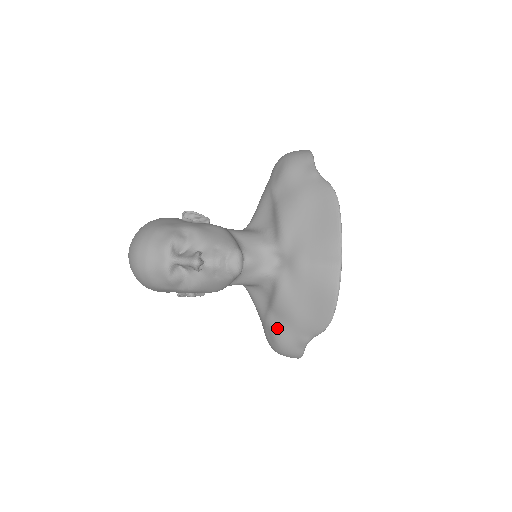
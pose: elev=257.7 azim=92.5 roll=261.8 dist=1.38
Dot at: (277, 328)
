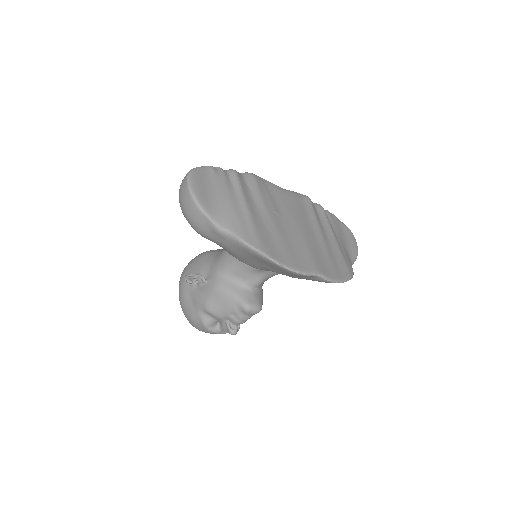
Dot at: occluded
